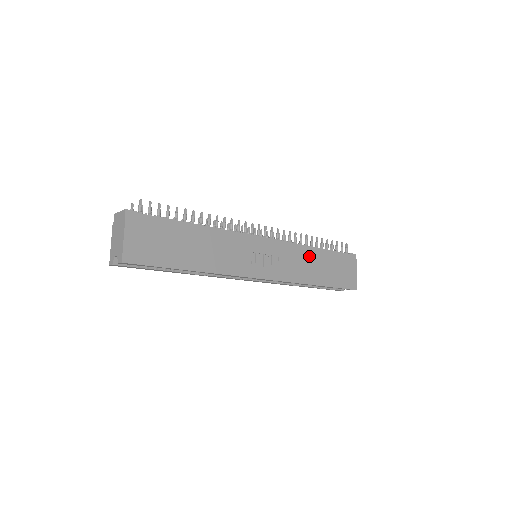
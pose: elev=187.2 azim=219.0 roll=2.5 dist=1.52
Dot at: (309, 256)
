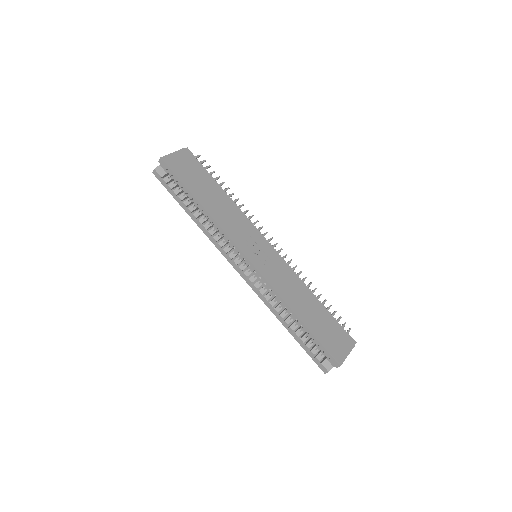
Dot at: (303, 291)
